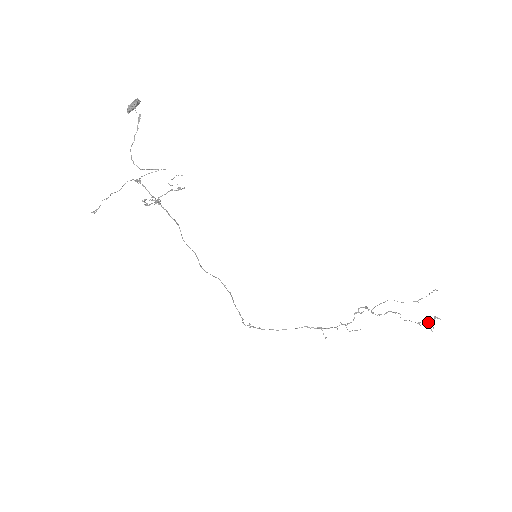
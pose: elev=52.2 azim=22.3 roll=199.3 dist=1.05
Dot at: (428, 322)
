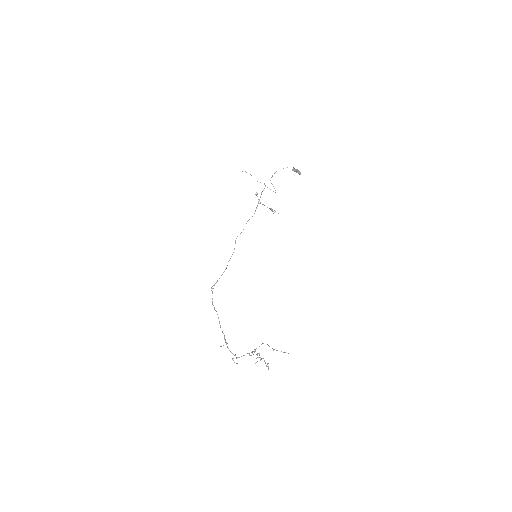
Dot at: (261, 358)
